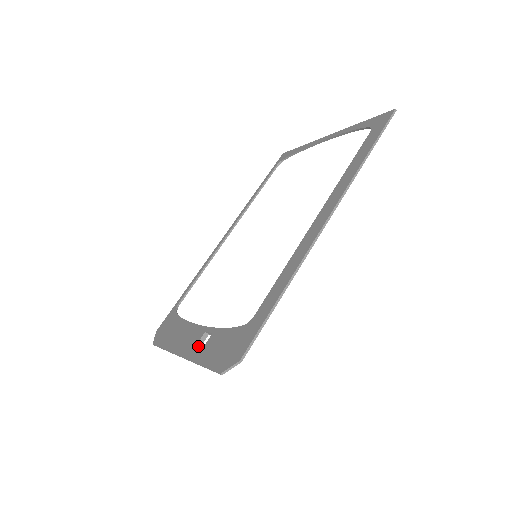
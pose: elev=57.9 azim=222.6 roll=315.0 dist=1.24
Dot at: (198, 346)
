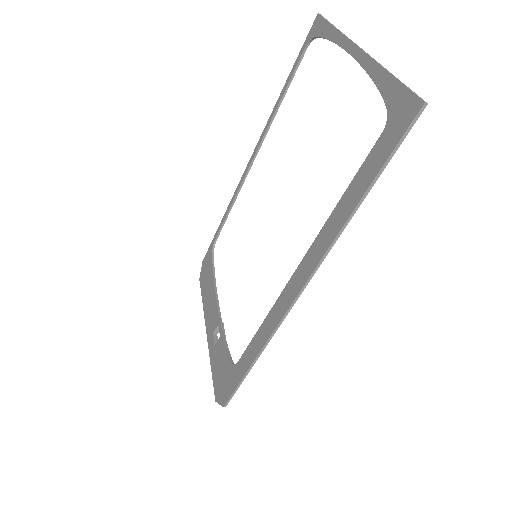
Dot at: (213, 339)
